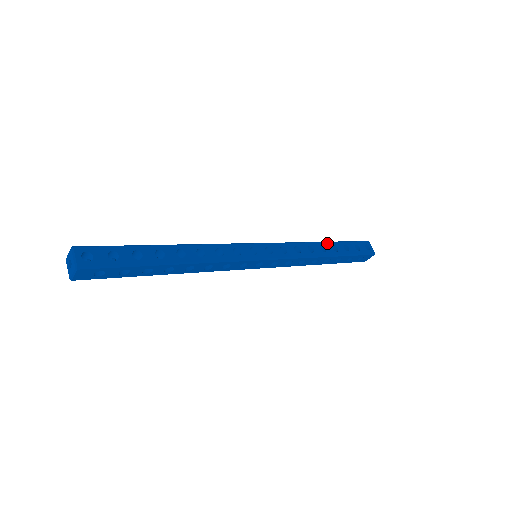
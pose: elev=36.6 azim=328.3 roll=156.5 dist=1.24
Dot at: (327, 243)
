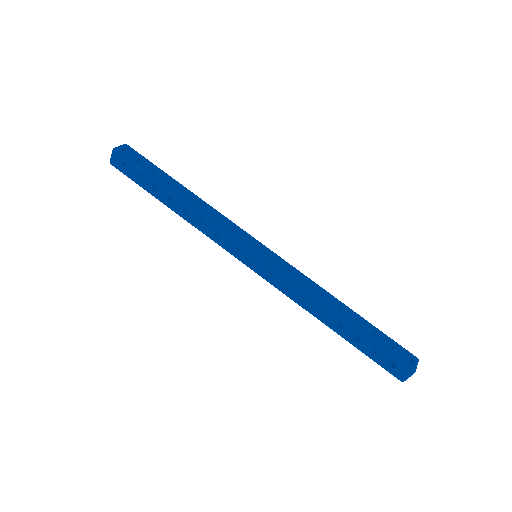
Dot at: (348, 308)
